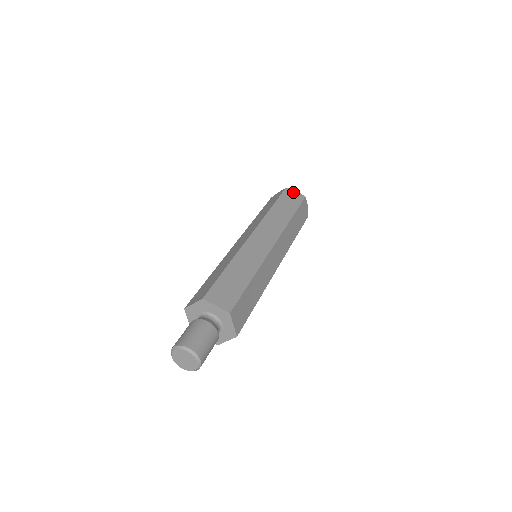
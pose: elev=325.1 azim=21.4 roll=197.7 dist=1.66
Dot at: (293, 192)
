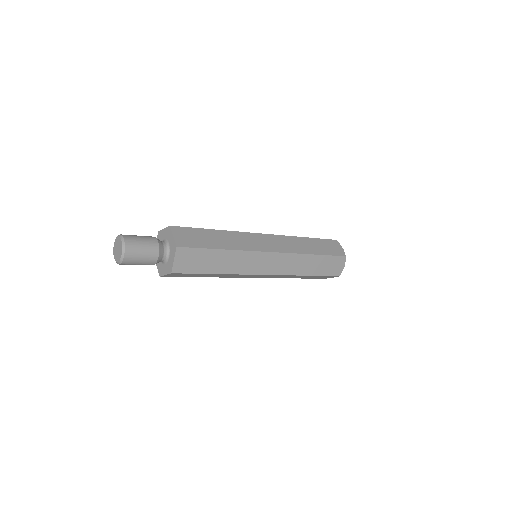
Dot at: (338, 246)
